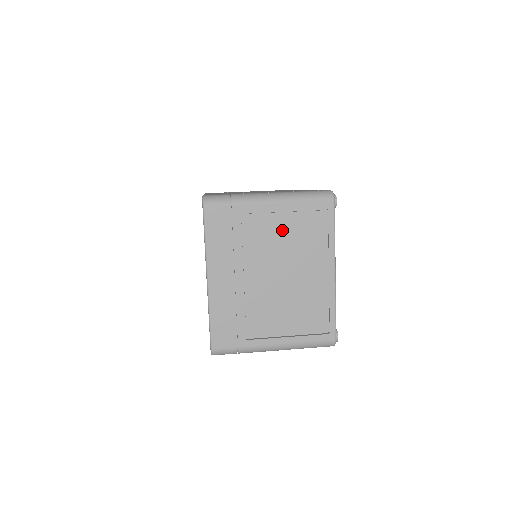
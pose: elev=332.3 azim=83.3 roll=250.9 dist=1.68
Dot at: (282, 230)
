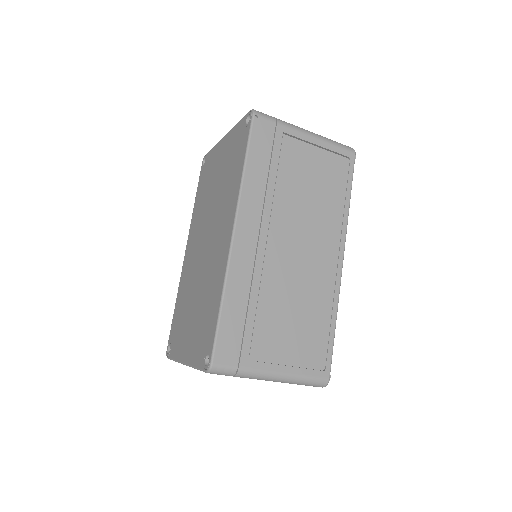
Dot at: occluded
